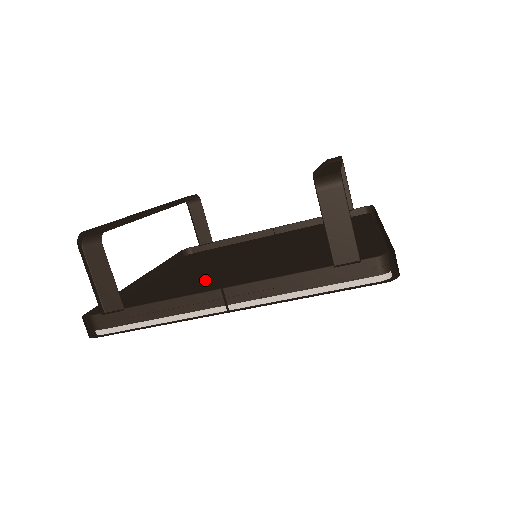
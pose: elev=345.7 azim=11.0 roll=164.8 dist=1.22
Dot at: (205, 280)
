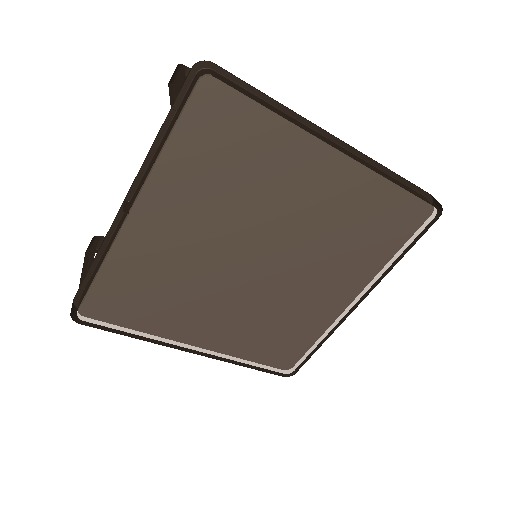
Dot at: occluded
